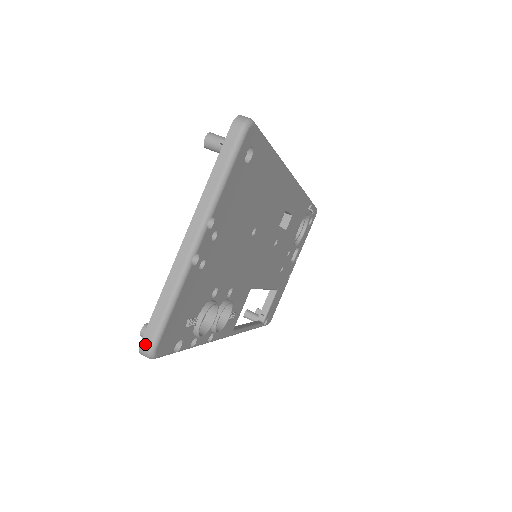
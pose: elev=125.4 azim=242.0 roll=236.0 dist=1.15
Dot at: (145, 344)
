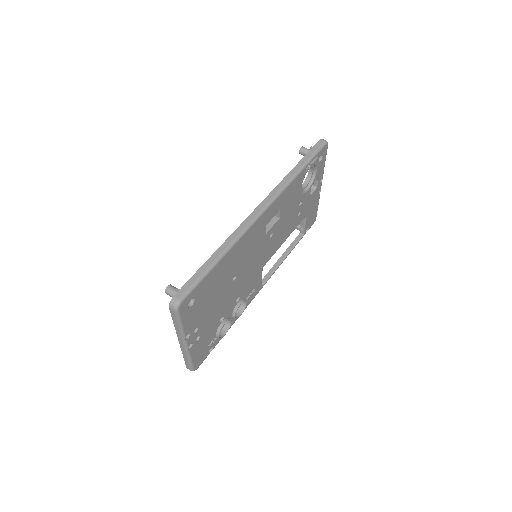
Dot at: occluded
